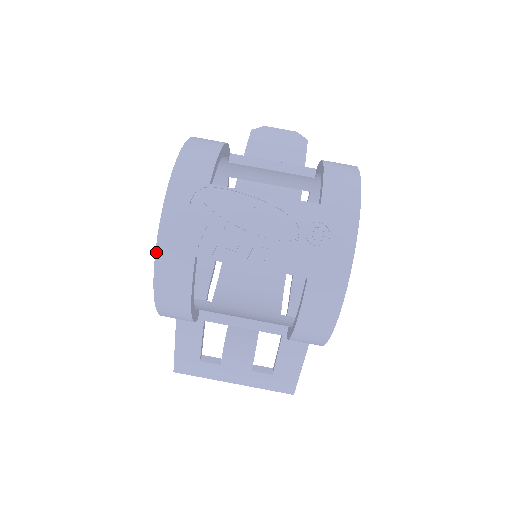
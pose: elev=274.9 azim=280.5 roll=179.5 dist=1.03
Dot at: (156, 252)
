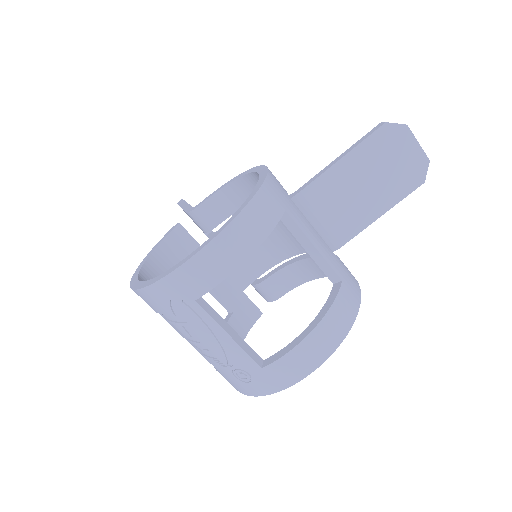
Dot at: (134, 290)
